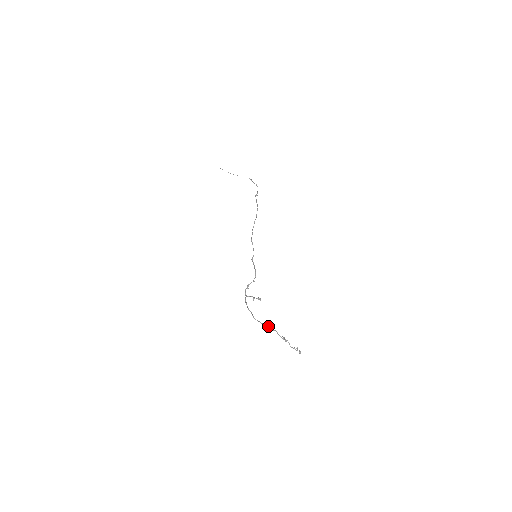
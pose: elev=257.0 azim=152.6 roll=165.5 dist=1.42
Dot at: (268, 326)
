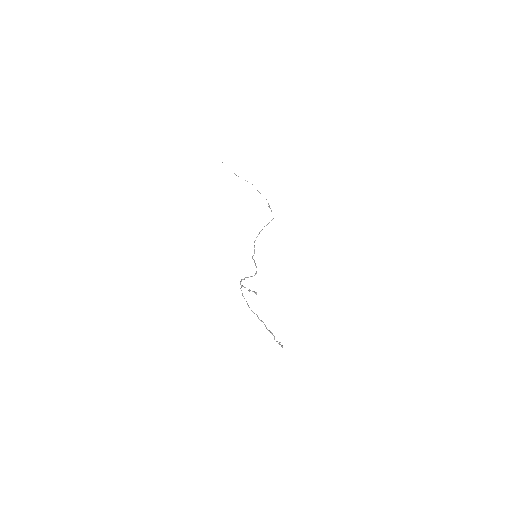
Dot at: occluded
